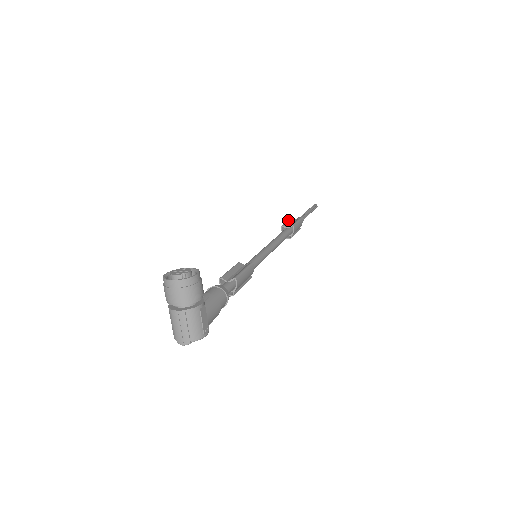
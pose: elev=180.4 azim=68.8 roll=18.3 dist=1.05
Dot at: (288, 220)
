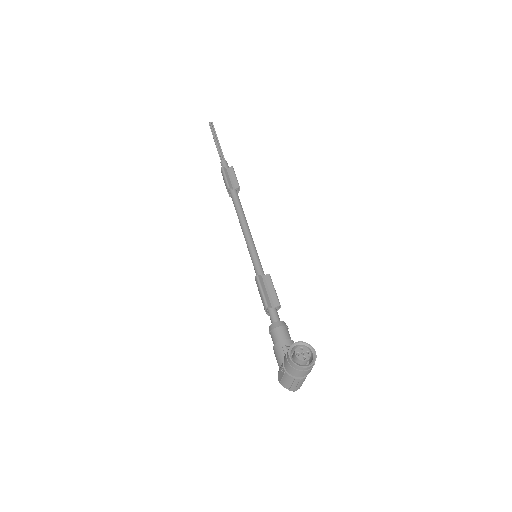
Dot at: (225, 174)
